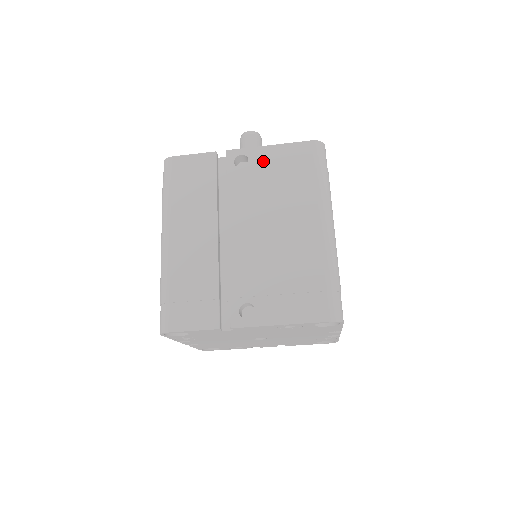
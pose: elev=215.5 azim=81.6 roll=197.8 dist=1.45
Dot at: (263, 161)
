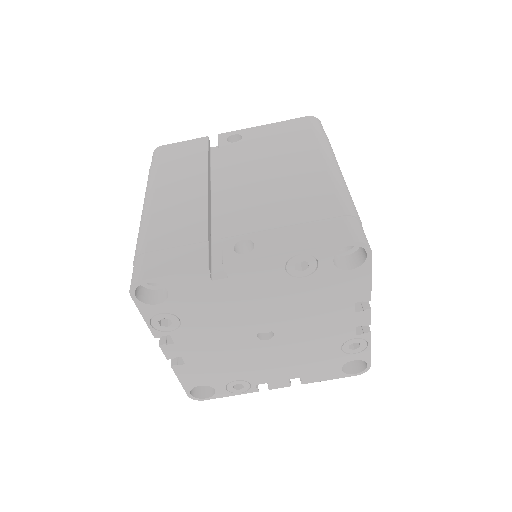
Dot at: (258, 135)
